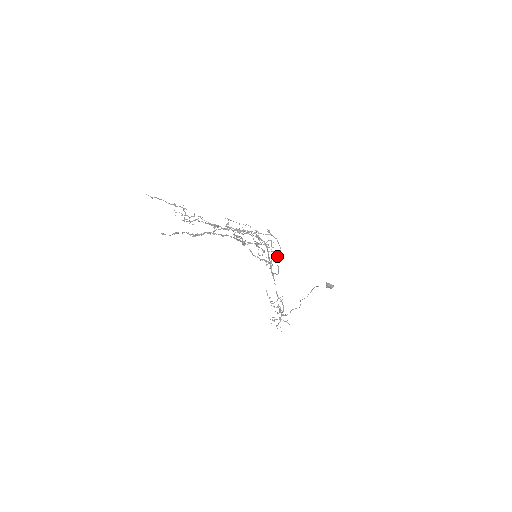
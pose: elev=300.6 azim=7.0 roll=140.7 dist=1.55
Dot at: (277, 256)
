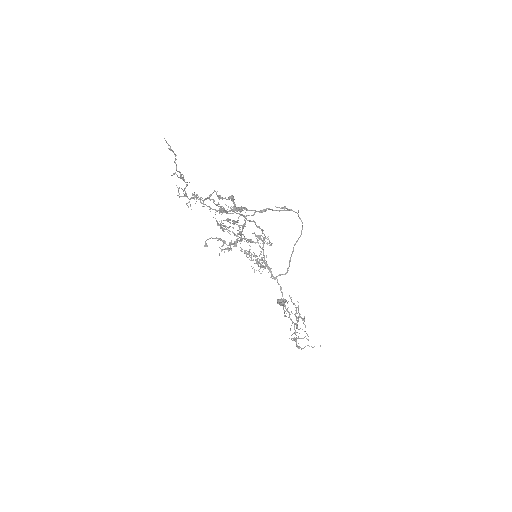
Dot at: (261, 259)
